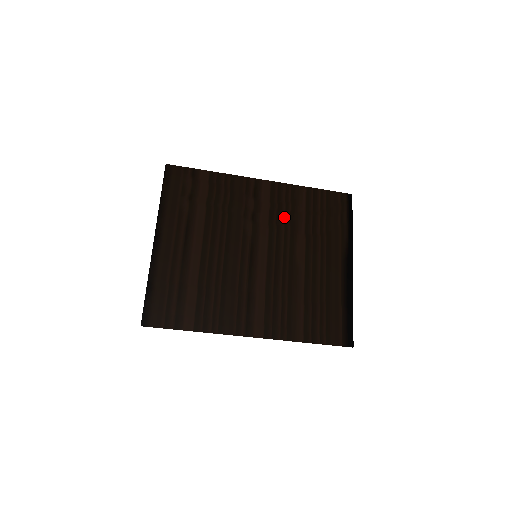
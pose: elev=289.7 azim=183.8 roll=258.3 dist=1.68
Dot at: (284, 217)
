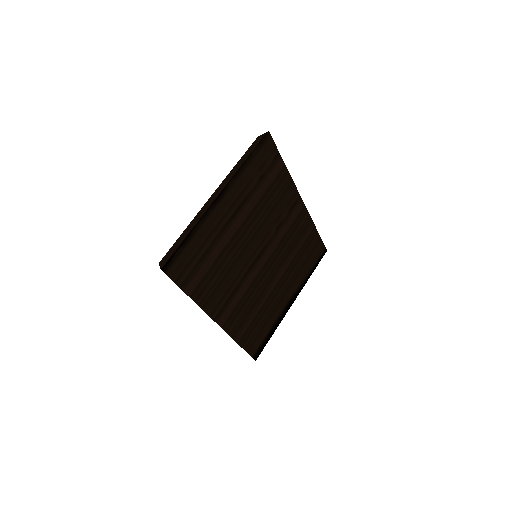
Dot at: (291, 240)
